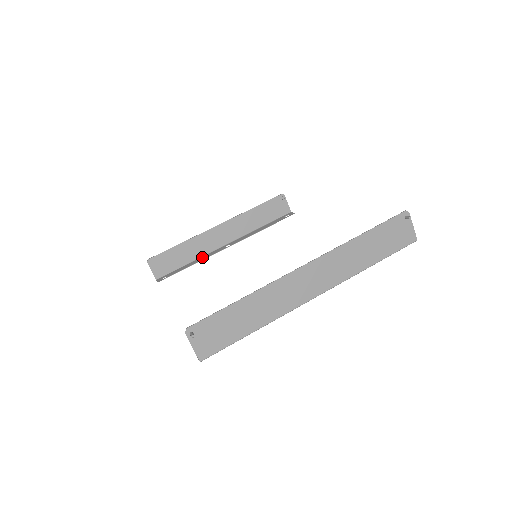
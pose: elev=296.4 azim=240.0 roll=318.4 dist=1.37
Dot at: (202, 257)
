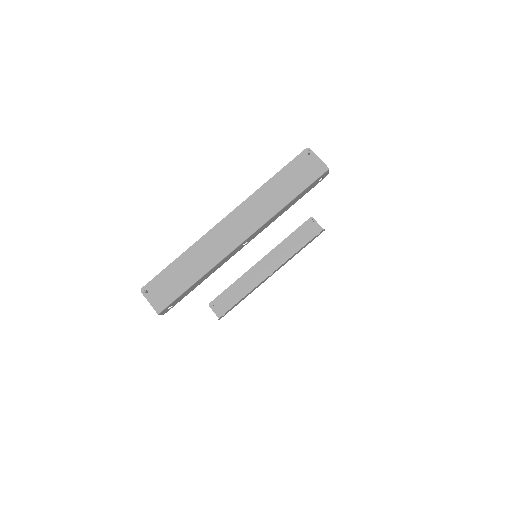
Dot at: occluded
